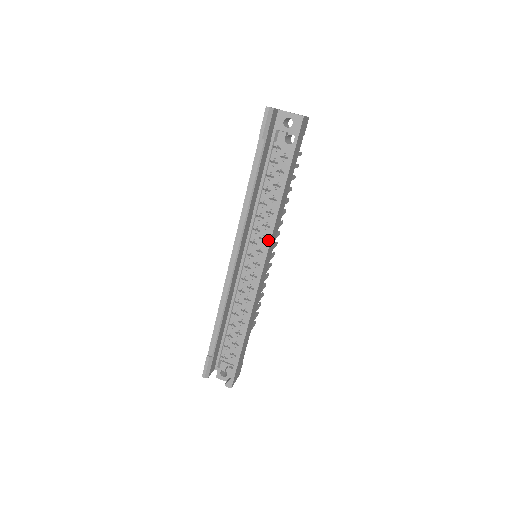
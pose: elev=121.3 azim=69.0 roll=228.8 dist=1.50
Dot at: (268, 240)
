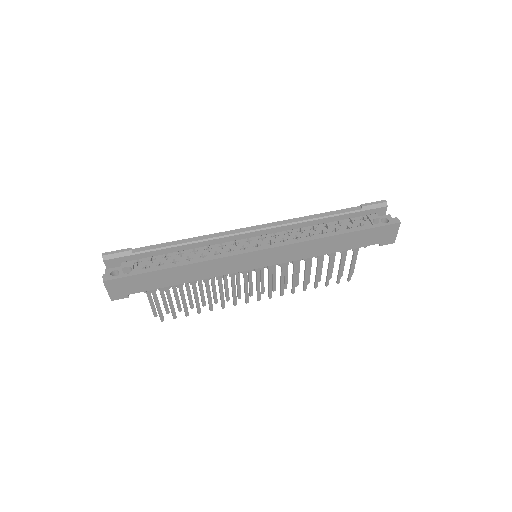
Dot at: (287, 243)
